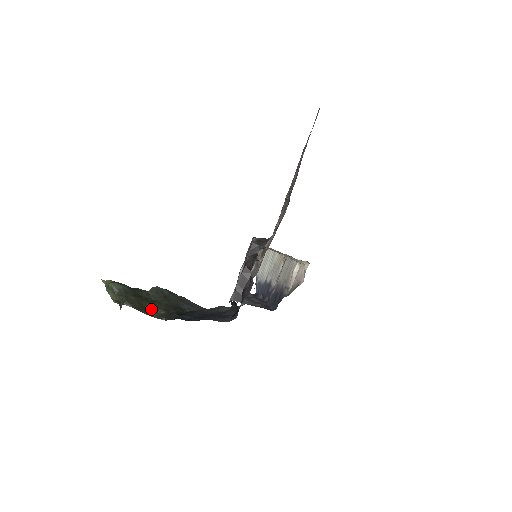
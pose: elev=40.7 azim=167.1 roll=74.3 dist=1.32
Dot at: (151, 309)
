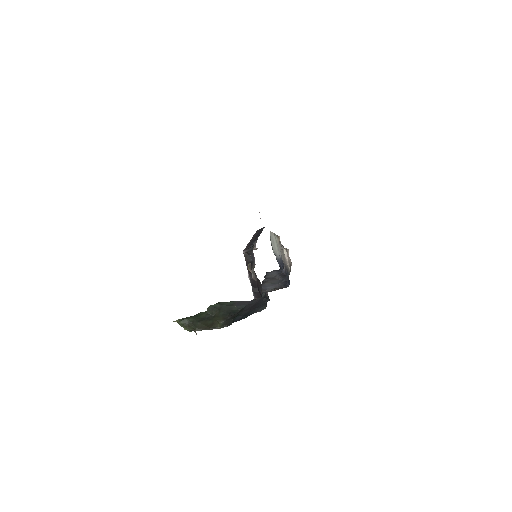
Dot at: (215, 324)
